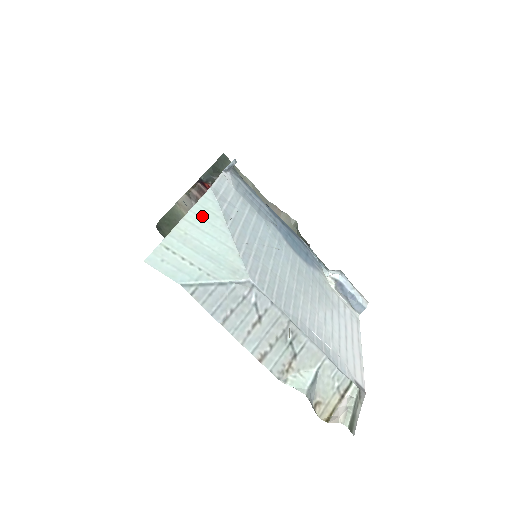
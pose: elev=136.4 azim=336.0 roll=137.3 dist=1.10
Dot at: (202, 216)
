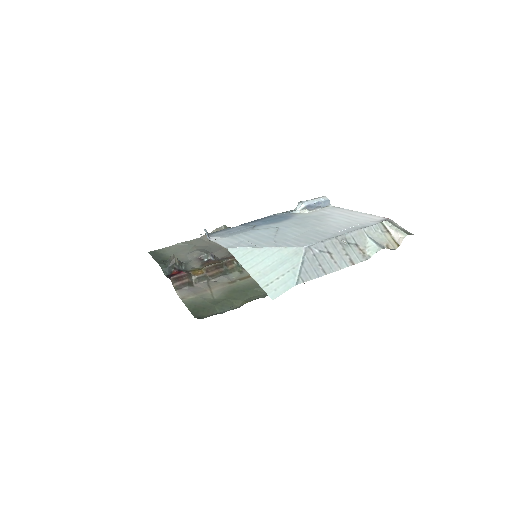
Dot at: (248, 260)
